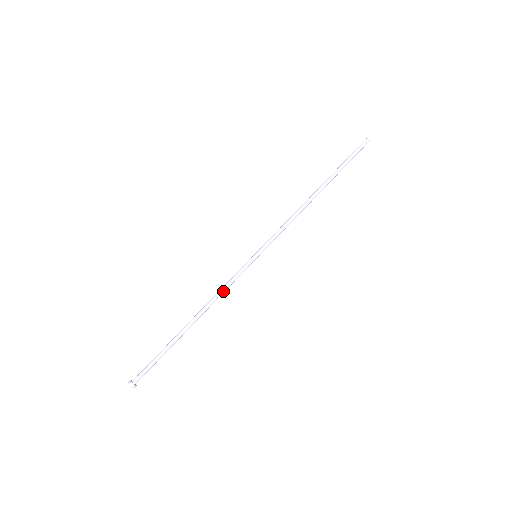
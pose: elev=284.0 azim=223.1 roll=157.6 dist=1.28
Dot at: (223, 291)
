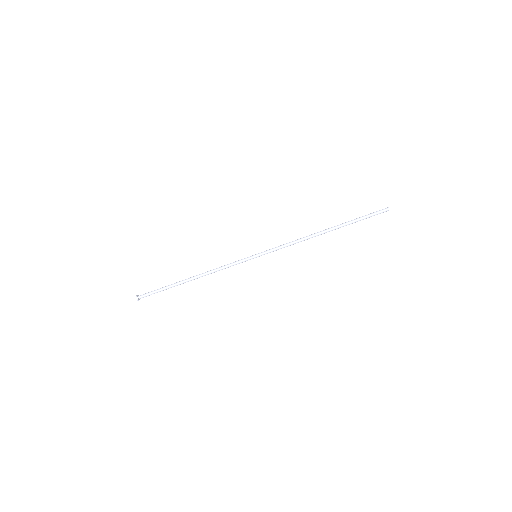
Dot at: occluded
